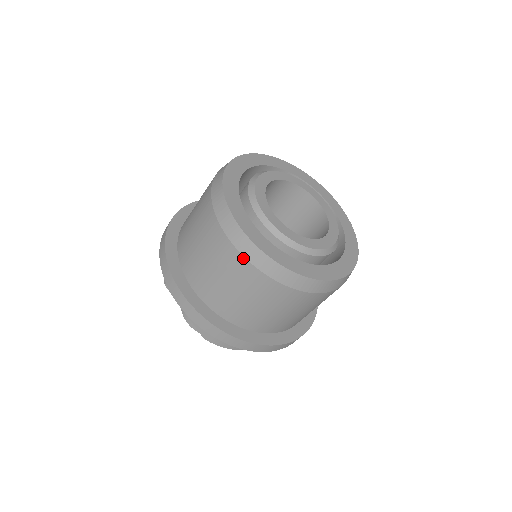
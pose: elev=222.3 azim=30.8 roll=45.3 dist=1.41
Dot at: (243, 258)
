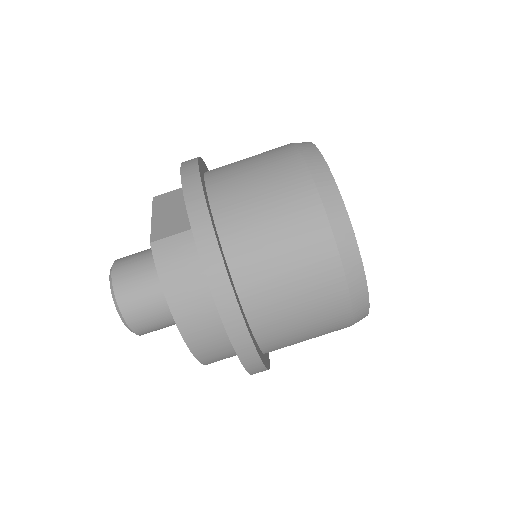
Dot at: (302, 161)
